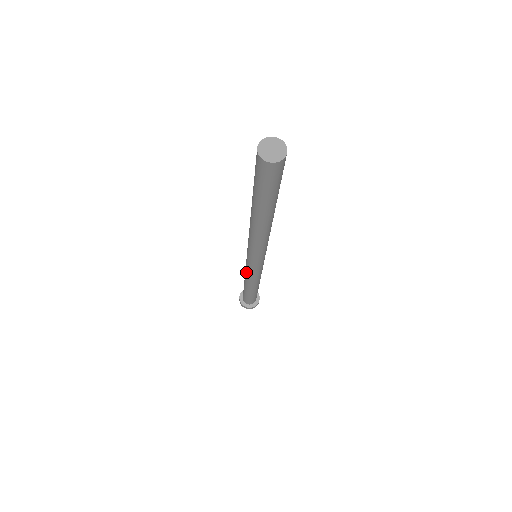
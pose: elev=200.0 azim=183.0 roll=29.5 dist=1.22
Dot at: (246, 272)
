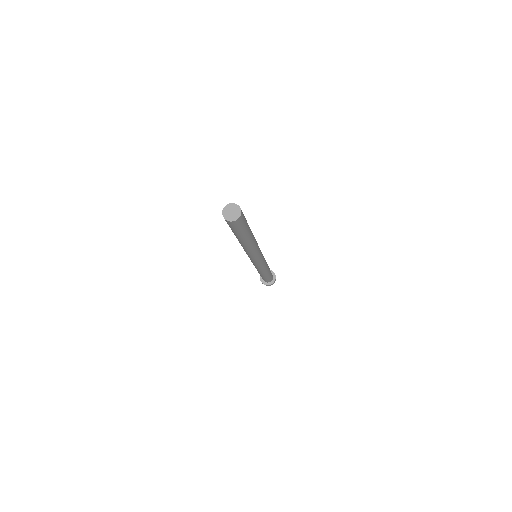
Dot at: occluded
